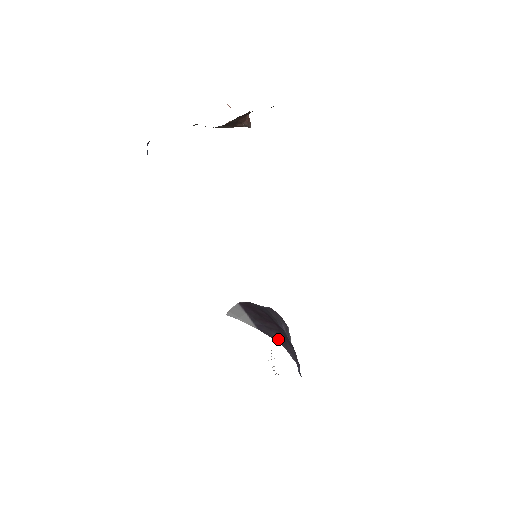
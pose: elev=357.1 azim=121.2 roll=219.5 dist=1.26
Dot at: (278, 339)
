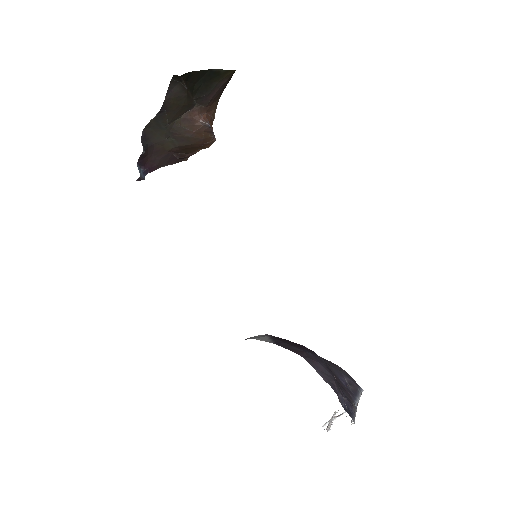
Dot at: (298, 352)
